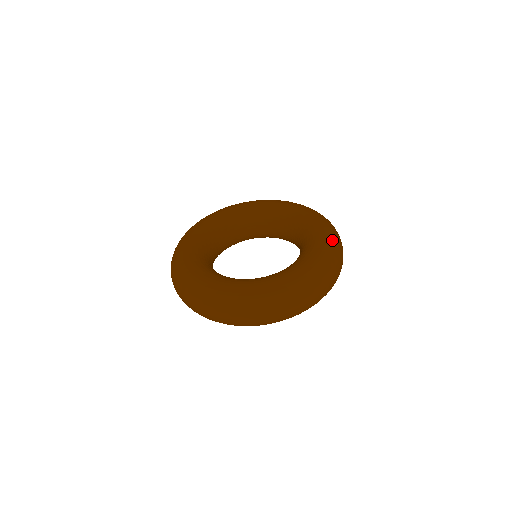
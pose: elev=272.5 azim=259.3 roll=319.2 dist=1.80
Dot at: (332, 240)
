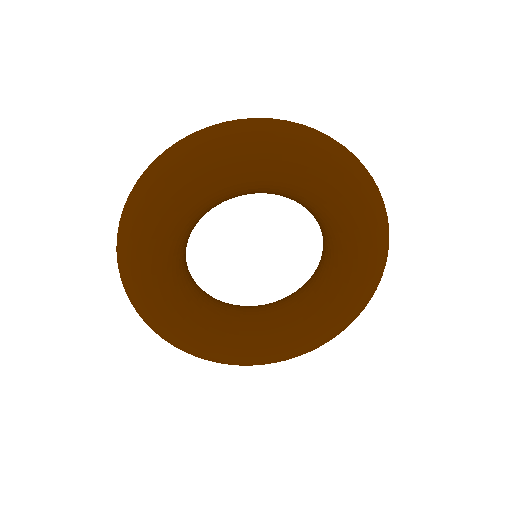
Dot at: (355, 317)
